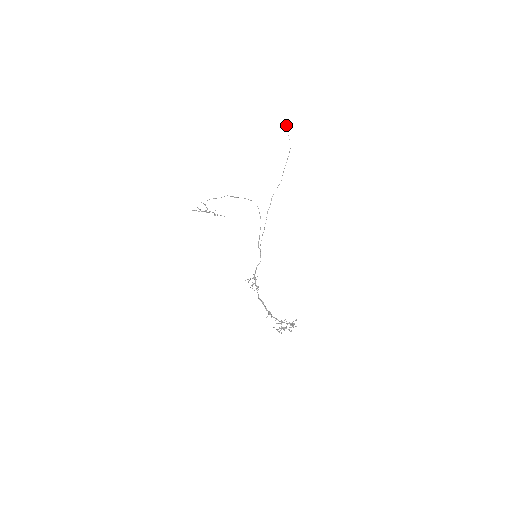
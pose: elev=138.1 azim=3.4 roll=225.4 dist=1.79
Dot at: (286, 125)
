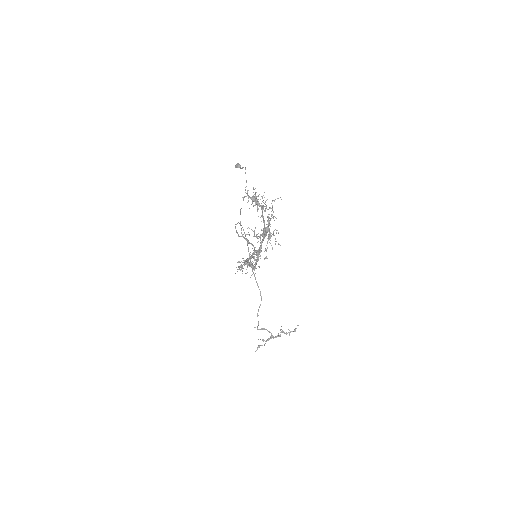
Dot at: (236, 166)
